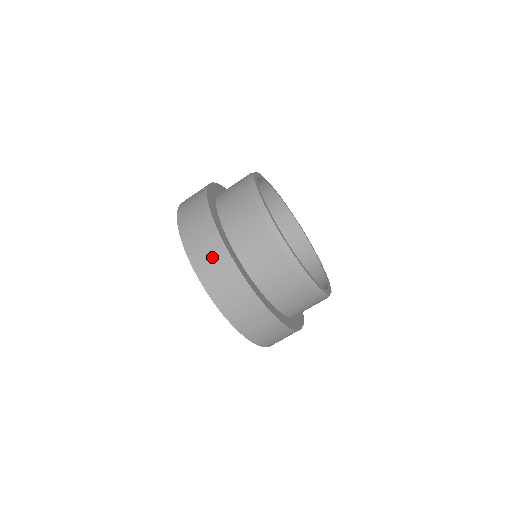
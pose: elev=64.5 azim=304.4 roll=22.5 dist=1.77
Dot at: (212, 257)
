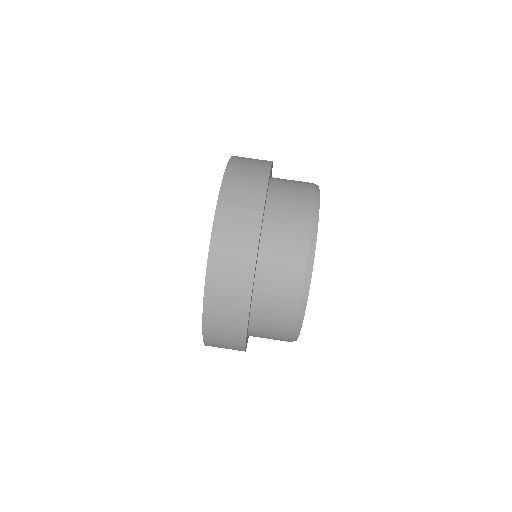
Dot at: (240, 228)
